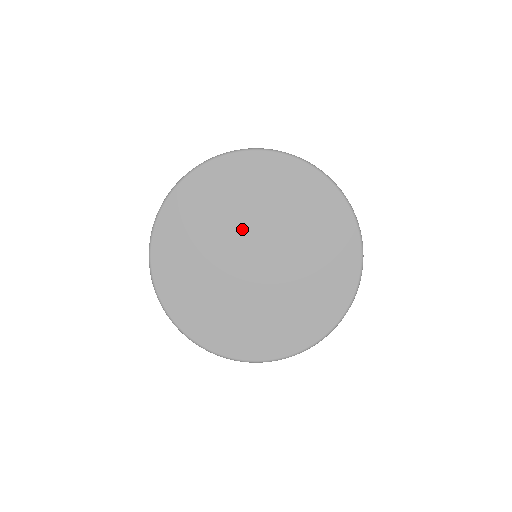
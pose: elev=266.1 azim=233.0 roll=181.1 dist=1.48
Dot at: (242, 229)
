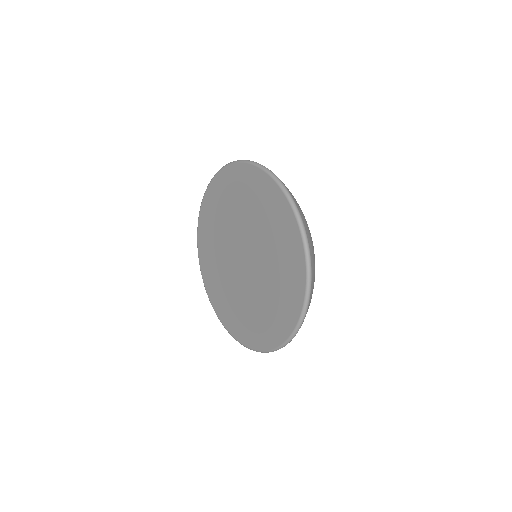
Dot at: (230, 240)
